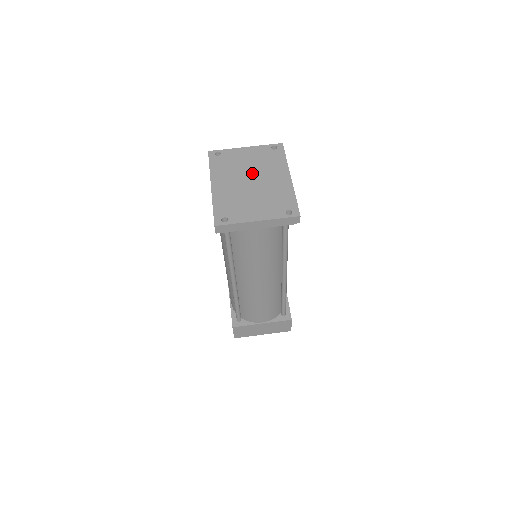
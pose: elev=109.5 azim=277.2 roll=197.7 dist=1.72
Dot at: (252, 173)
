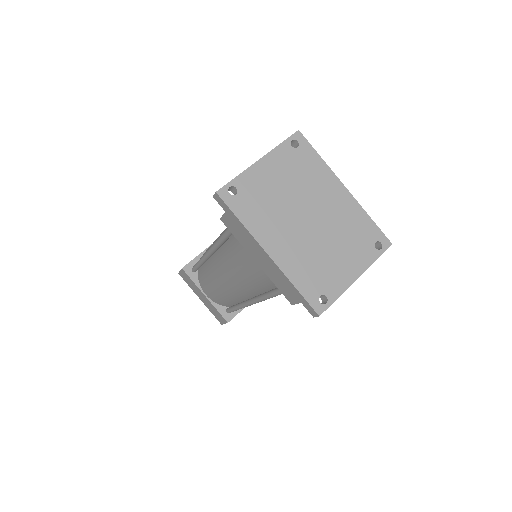
Dot at: (300, 204)
